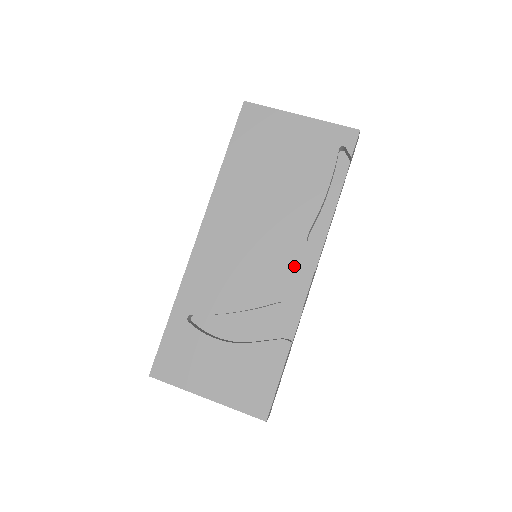
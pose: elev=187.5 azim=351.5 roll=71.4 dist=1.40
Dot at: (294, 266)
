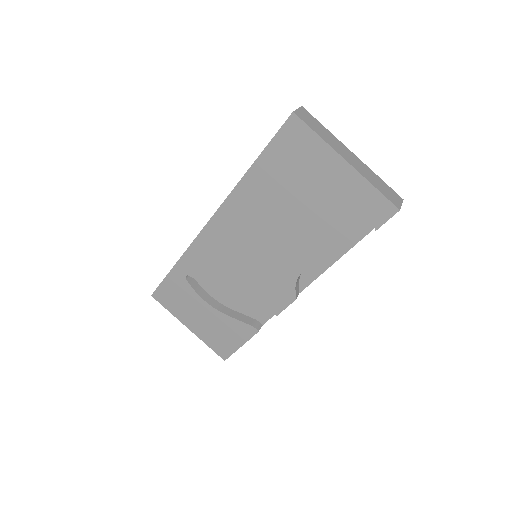
Dot at: (281, 287)
